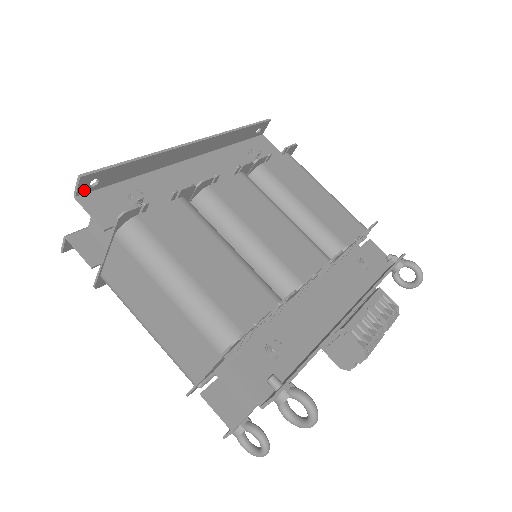
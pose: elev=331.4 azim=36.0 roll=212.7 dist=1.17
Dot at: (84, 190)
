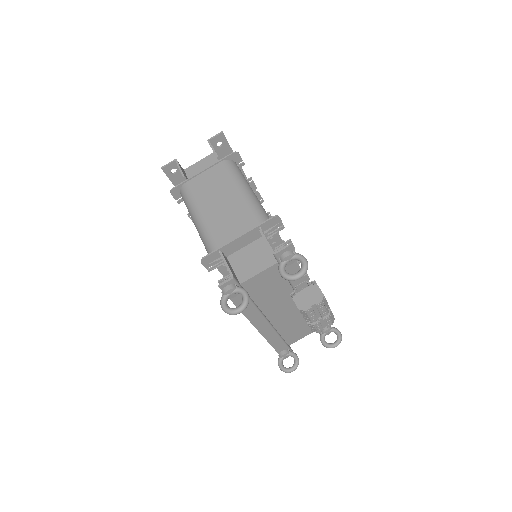
Dot at: (214, 142)
